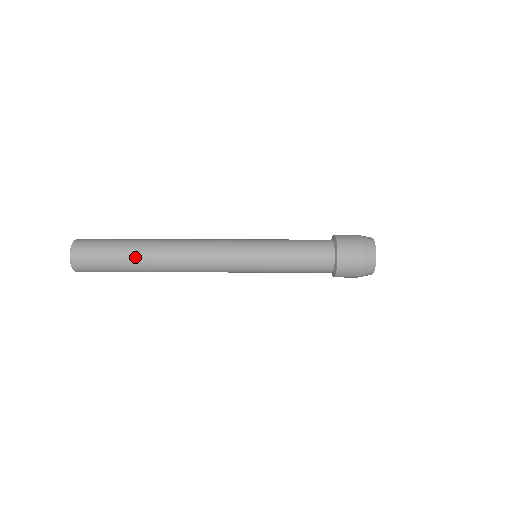
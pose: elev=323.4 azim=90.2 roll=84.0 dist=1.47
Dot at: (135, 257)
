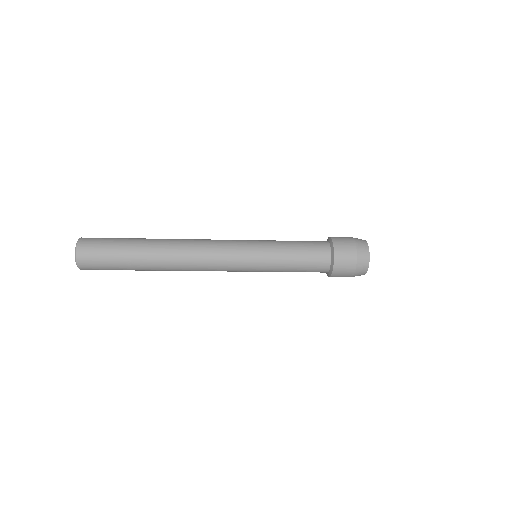
Dot at: (140, 257)
